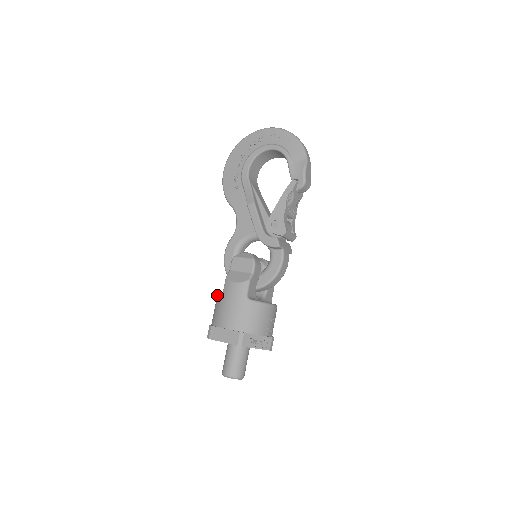
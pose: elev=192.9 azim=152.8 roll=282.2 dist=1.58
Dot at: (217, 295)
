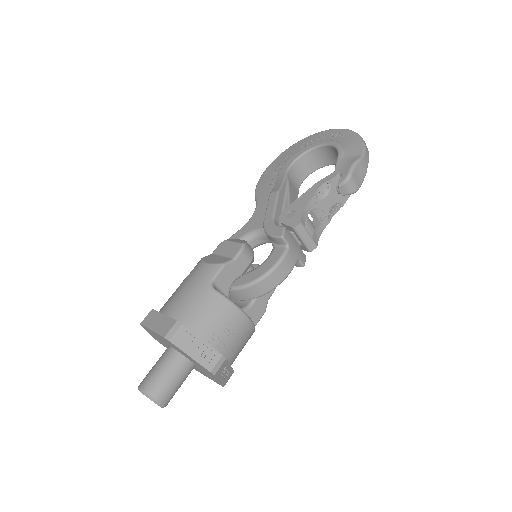
Dot at: occluded
